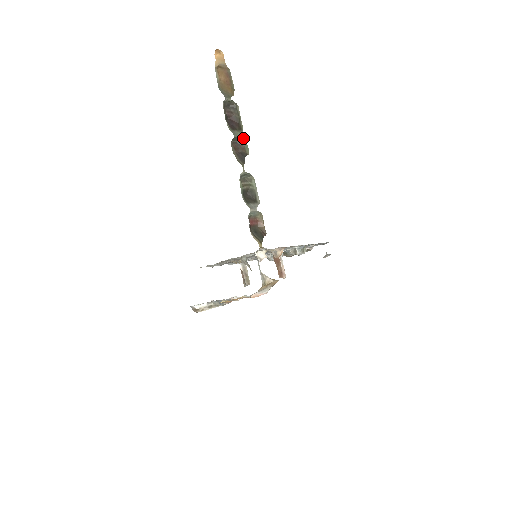
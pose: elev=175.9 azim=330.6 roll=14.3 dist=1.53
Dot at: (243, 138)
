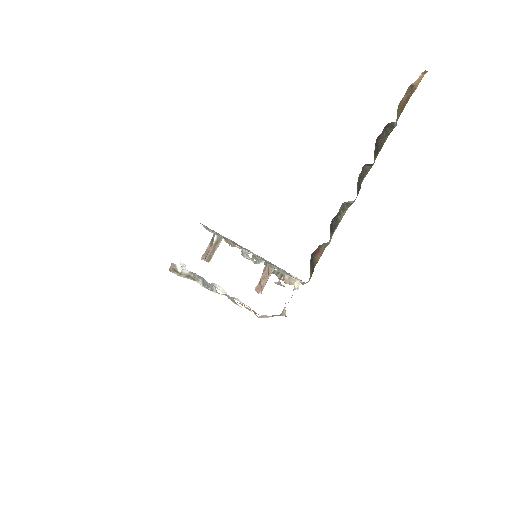
Dot at: occluded
